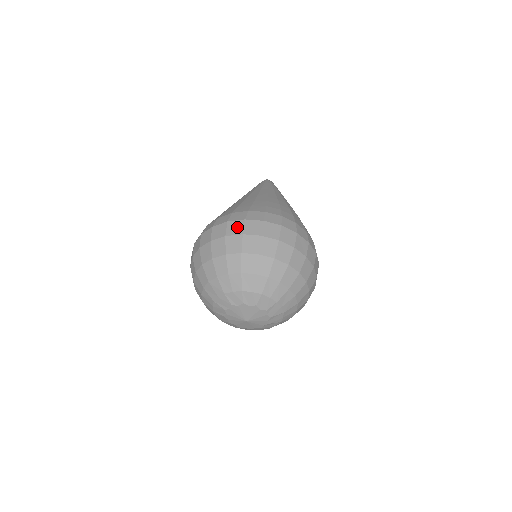
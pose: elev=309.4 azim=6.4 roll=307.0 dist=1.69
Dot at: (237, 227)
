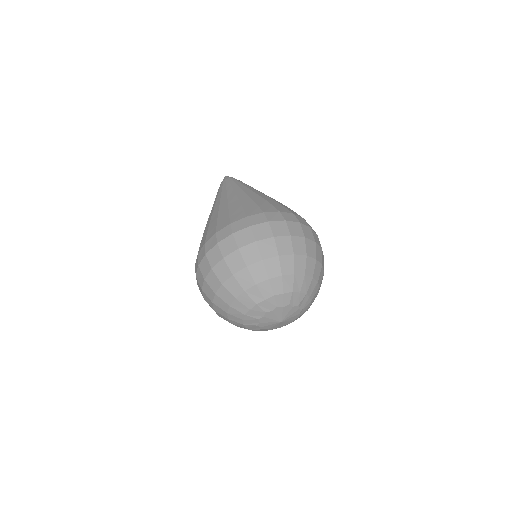
Dot at: (282, 228)
